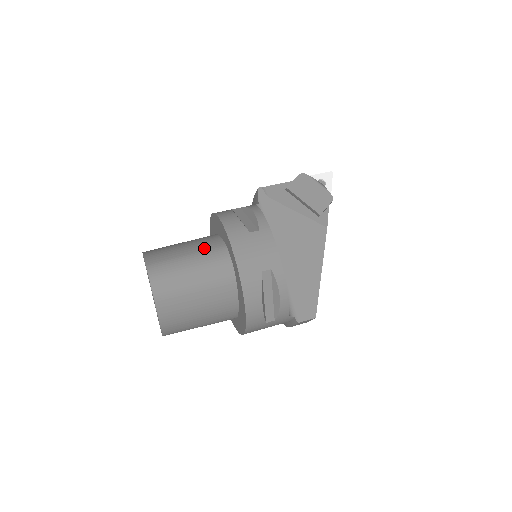
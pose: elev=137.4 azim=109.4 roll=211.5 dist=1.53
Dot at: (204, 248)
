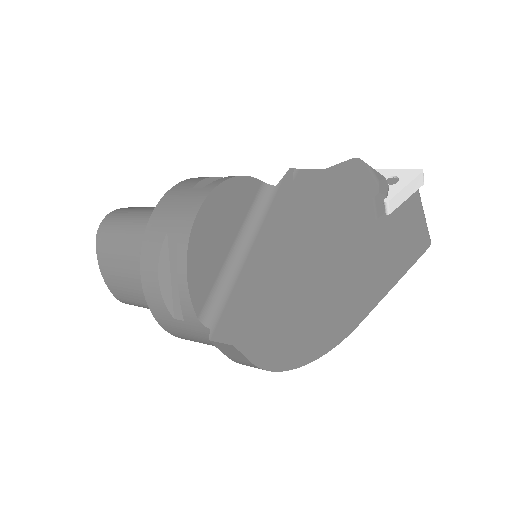
Dot at: occluded
